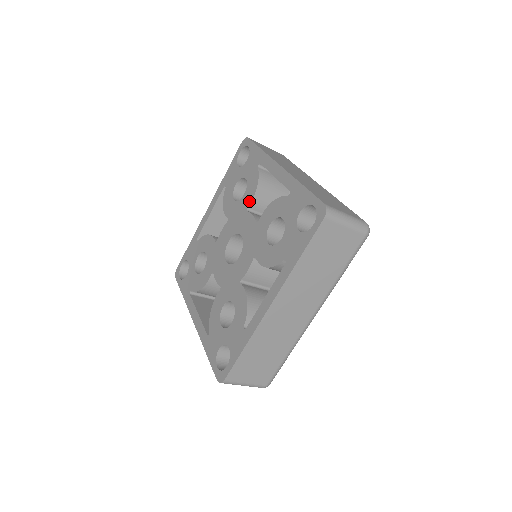
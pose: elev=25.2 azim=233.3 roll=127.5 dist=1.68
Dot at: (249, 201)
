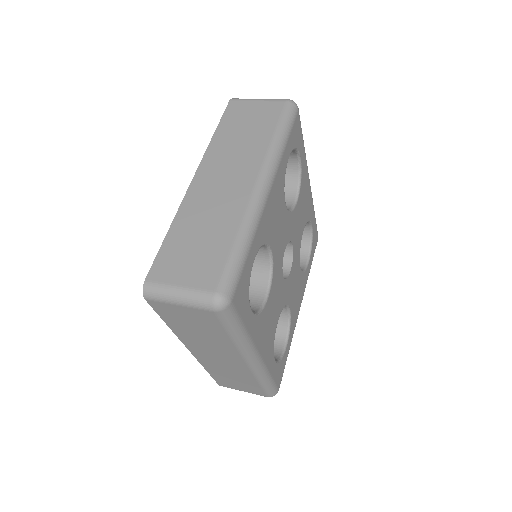
Dot at: occluded
